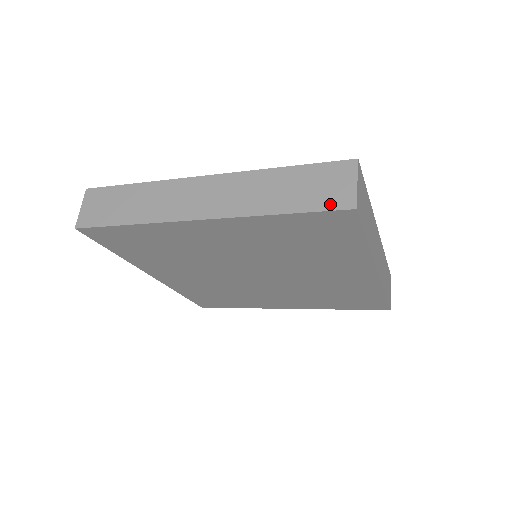
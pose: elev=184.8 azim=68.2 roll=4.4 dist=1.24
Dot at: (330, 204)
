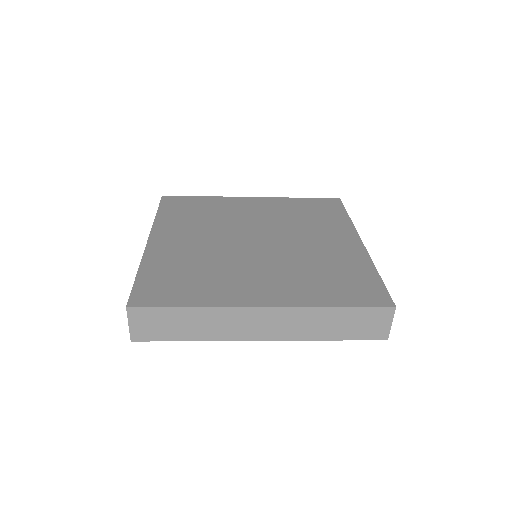
Dot at: (370, 336)
